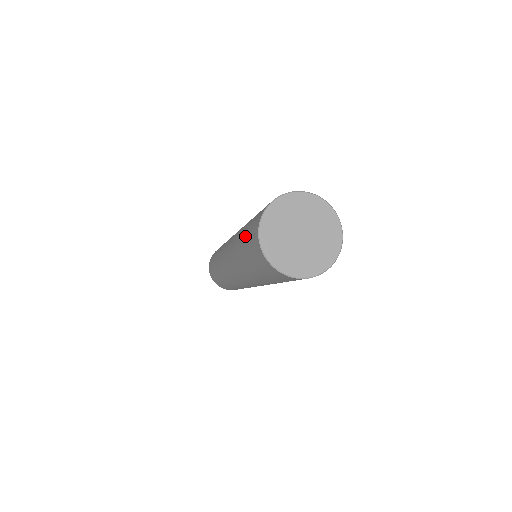
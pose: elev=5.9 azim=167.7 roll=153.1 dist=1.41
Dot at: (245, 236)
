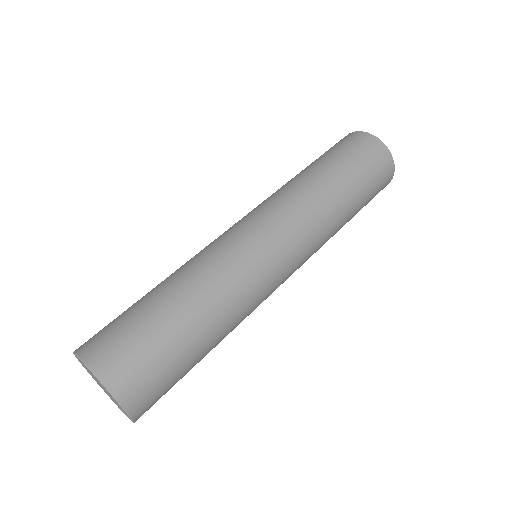
Dot at: occluded
